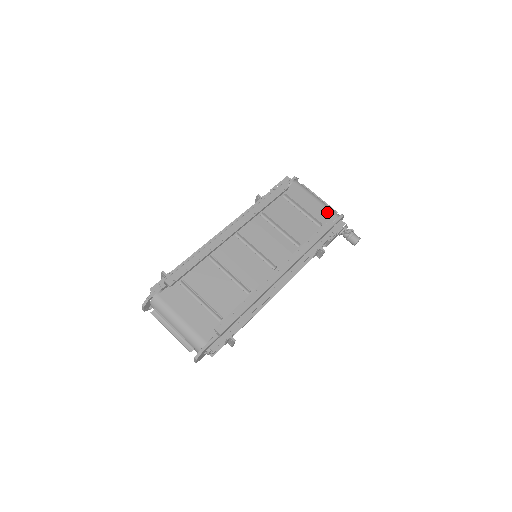
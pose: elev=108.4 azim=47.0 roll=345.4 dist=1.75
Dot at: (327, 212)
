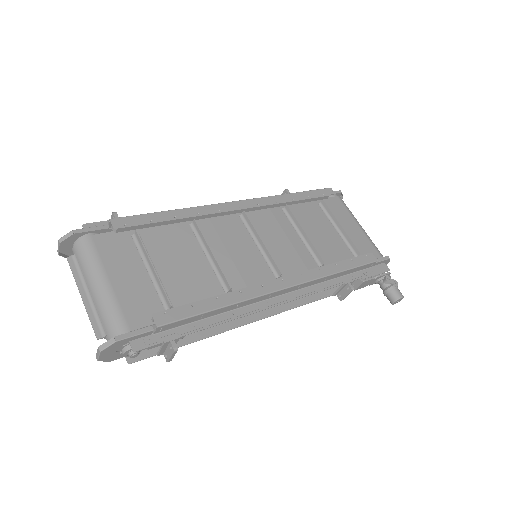
Dot at: (370, 246)
